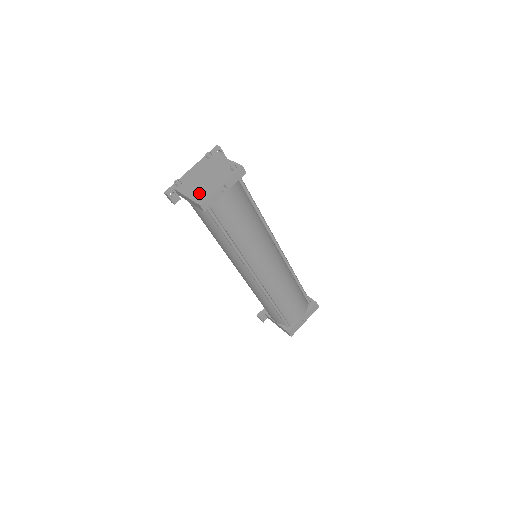
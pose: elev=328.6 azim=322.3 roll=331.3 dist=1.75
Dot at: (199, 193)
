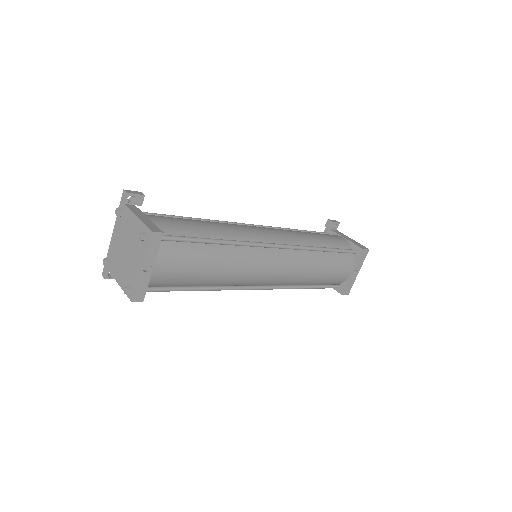
Dot at: (124, 287)
